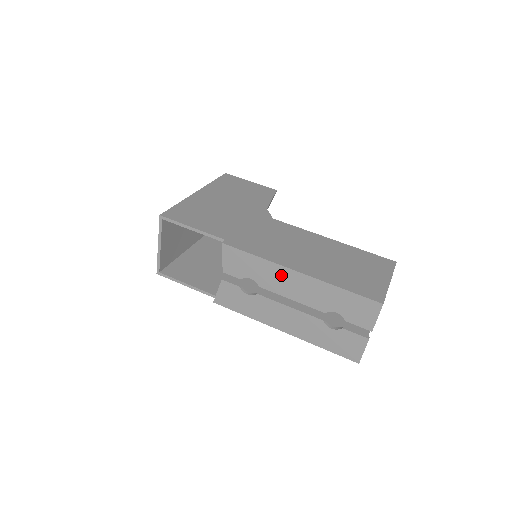
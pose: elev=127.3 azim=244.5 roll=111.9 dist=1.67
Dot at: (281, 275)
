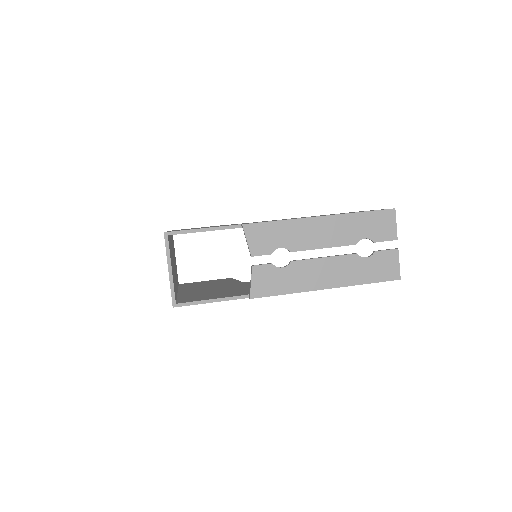
Dot at: (307, 228)
